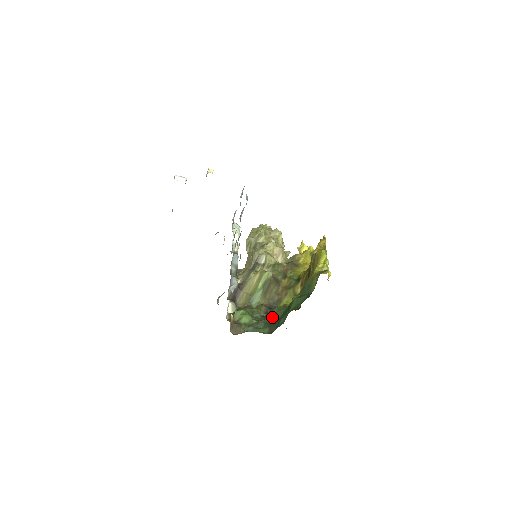
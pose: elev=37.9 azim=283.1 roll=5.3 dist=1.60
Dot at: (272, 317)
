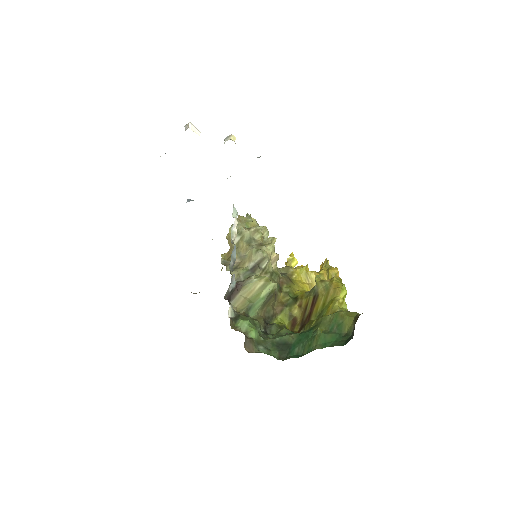
Dot at: (280, 339)
